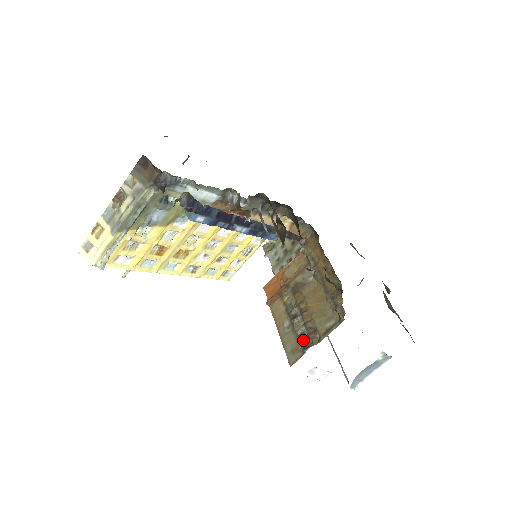
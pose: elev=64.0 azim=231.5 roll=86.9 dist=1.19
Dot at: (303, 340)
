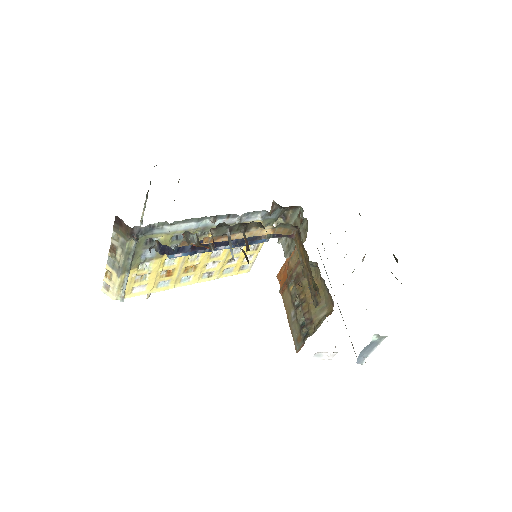
Dot at: (303, 330)
